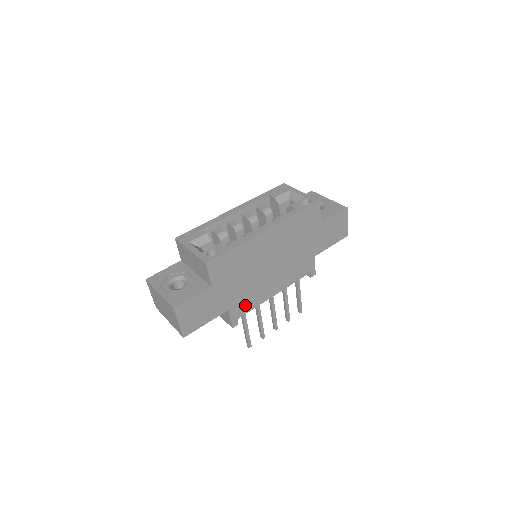
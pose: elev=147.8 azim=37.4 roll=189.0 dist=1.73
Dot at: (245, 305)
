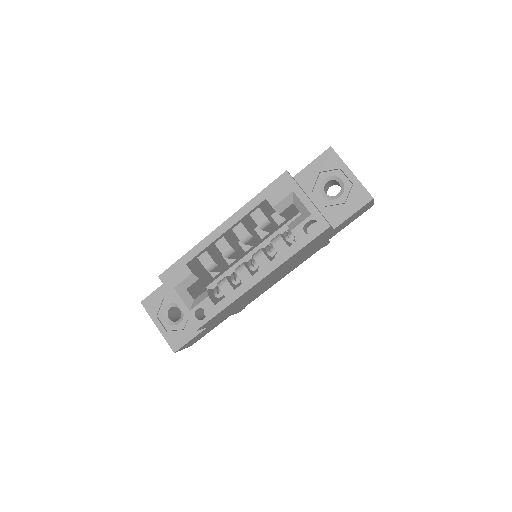
Dot at: (248, 302)
